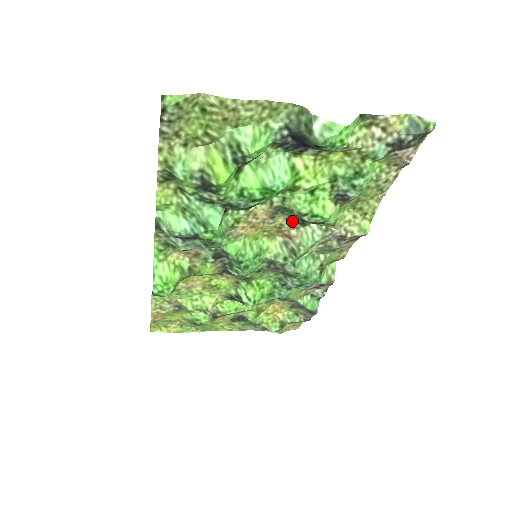
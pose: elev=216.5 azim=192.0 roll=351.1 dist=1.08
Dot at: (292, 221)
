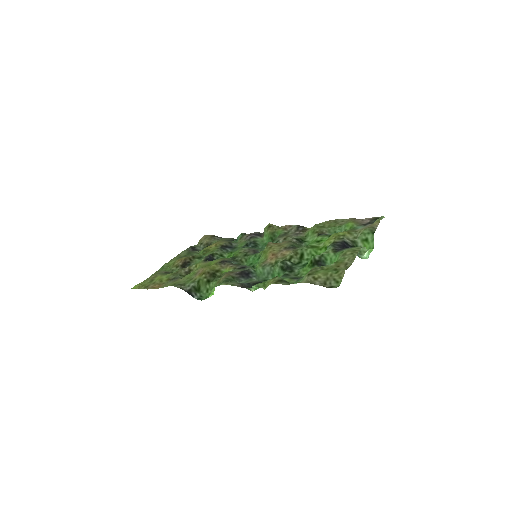
Dot at: (289, 242)
